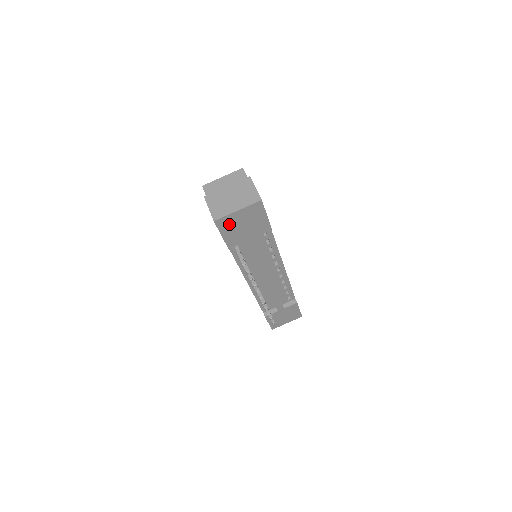
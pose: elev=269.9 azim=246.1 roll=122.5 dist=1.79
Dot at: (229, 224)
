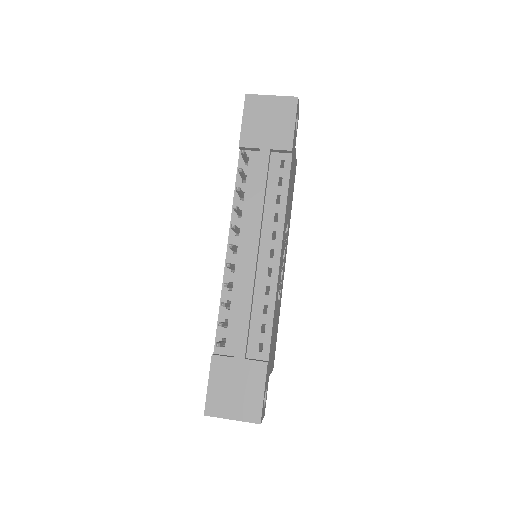
Dot at: (256, 109)
